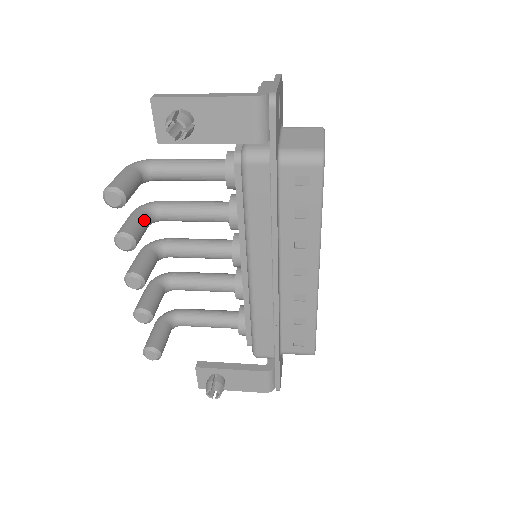
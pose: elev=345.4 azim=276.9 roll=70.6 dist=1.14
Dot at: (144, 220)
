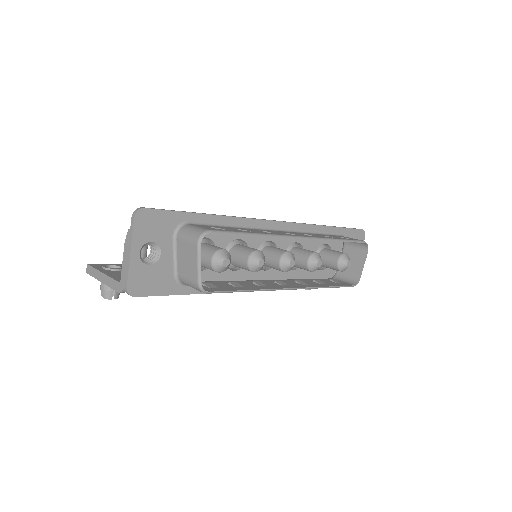
Dot at: occluded
